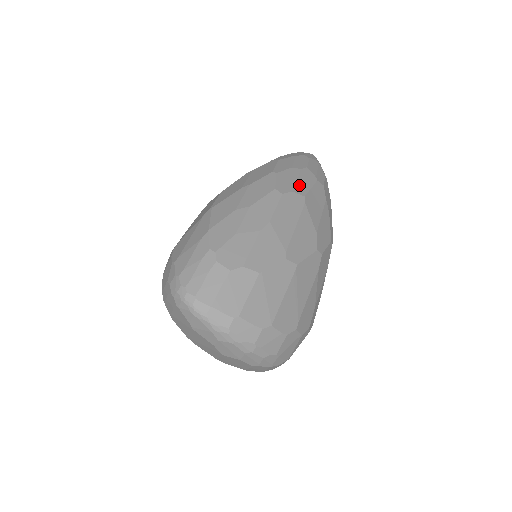
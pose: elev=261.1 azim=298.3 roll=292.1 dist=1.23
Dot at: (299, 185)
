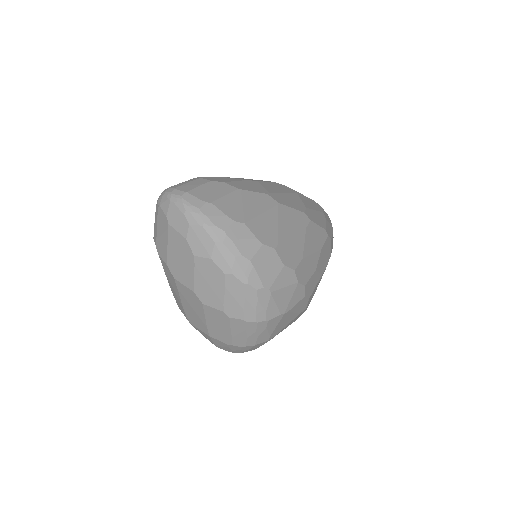
Dot at: occluded
